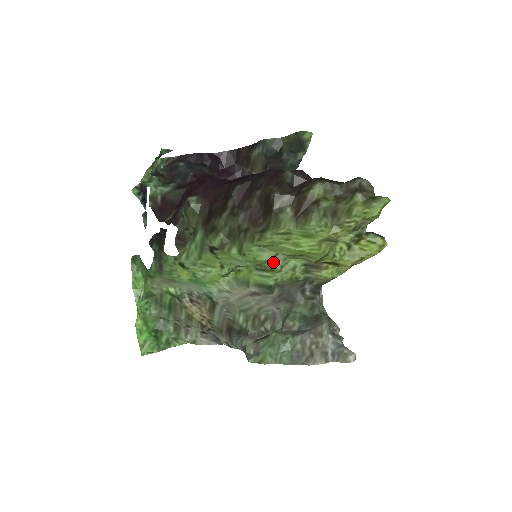
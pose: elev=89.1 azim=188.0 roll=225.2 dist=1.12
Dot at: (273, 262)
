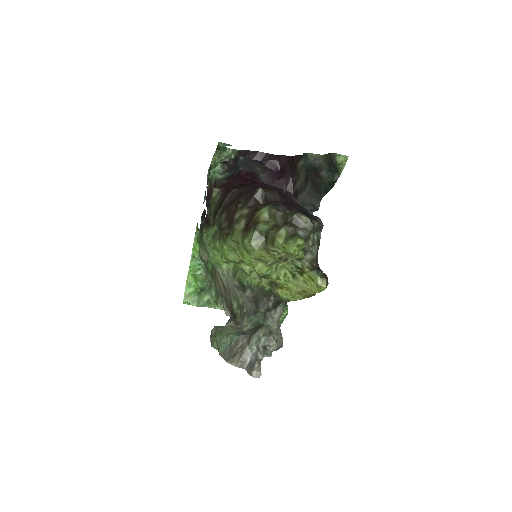
Dot at: (243, 265)
